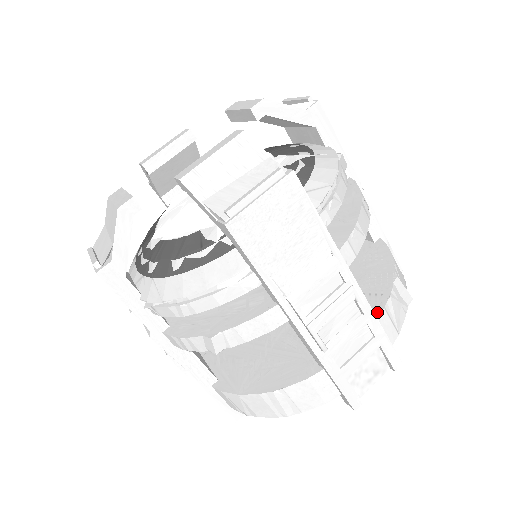
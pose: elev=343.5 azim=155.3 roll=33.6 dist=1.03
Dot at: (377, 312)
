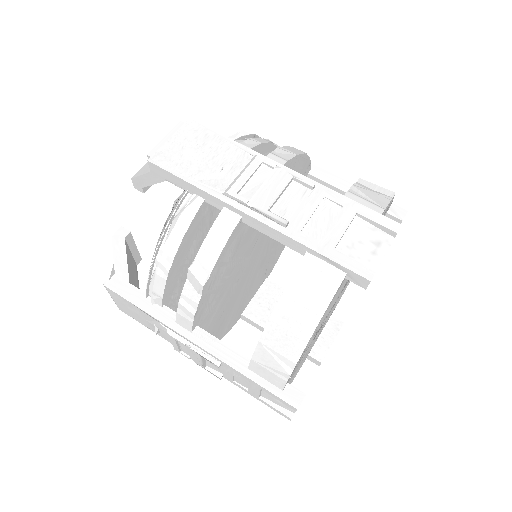
Dot at: occluded
